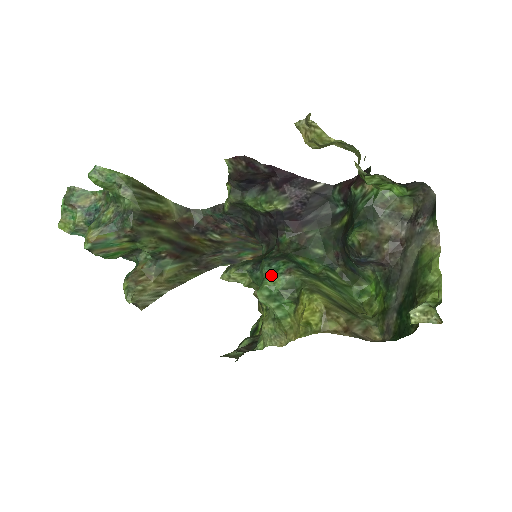
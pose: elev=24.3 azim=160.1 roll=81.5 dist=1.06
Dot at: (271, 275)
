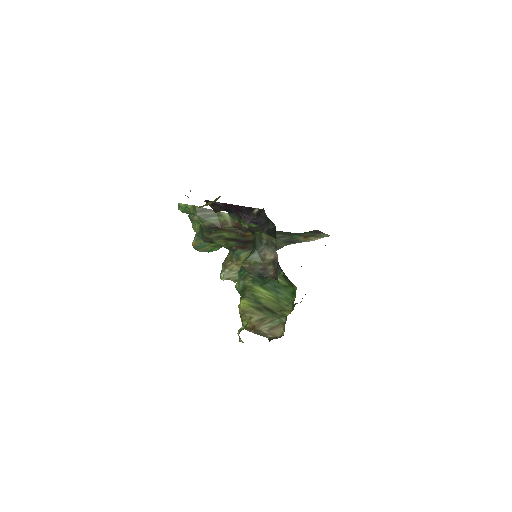
Dot at: (239, 279)
